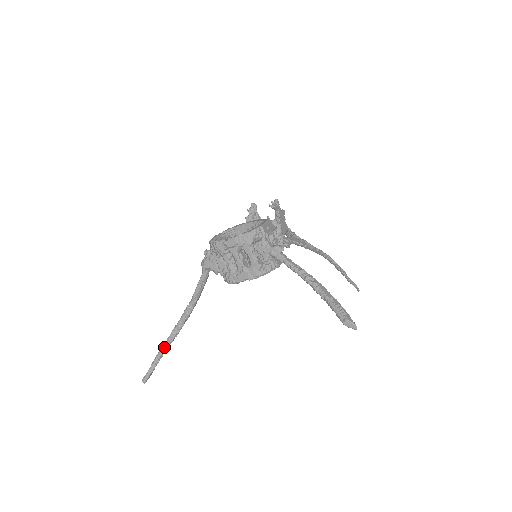
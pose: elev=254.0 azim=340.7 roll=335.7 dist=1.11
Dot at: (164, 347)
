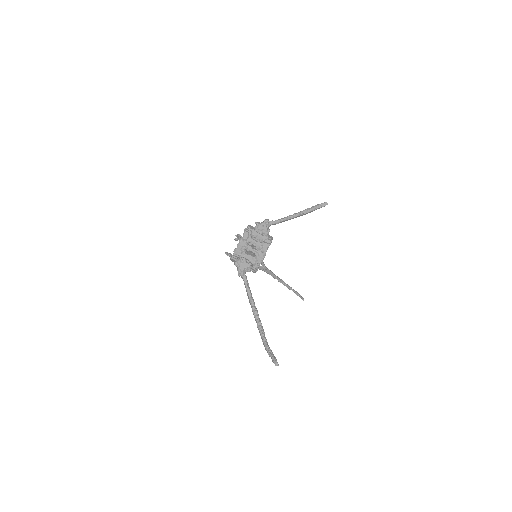
Dot at: (264, 340)
